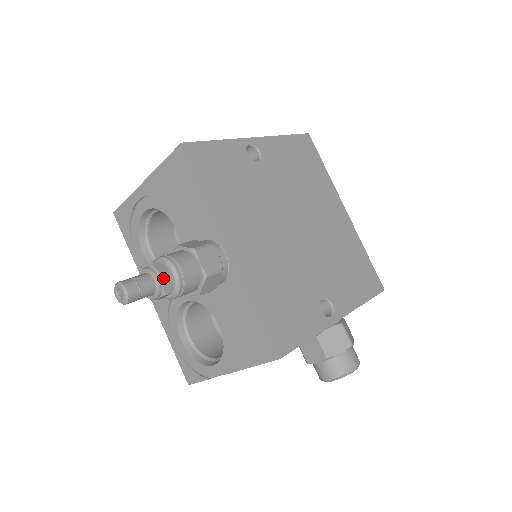
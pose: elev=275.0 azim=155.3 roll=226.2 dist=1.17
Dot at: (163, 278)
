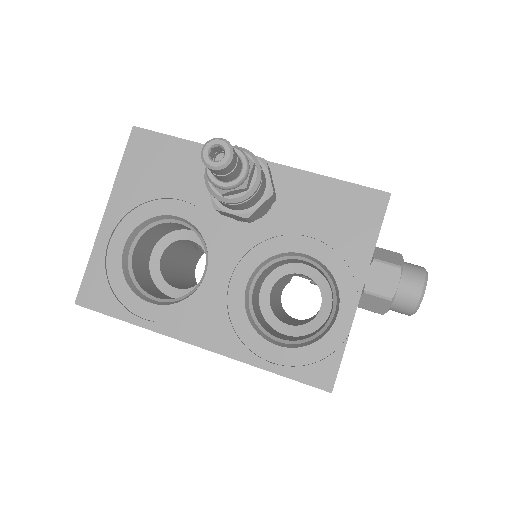
Dot at: (238, 147)
